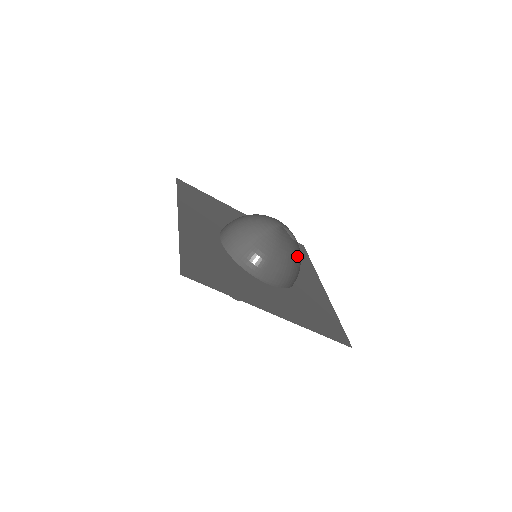
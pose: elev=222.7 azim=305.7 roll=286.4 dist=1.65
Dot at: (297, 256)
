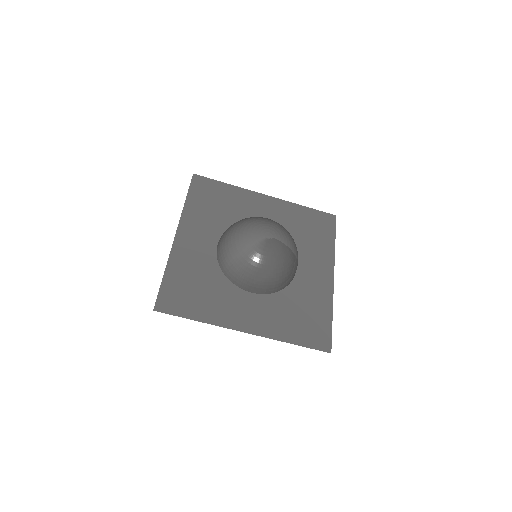
Dot at: (283, 265)
